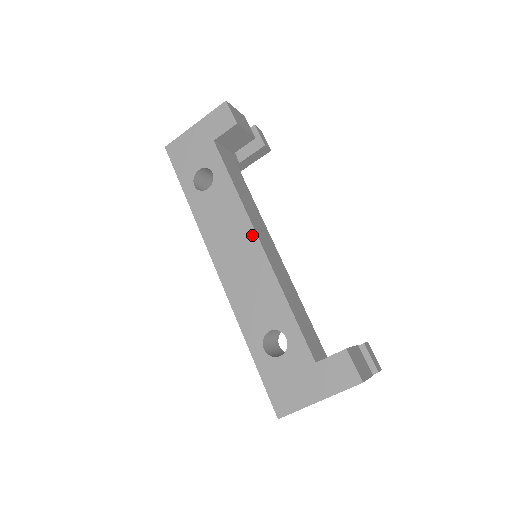
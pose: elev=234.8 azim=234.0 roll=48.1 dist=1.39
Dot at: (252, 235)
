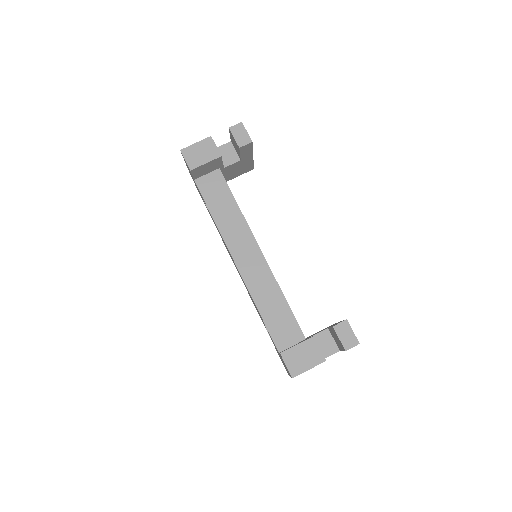
Dot at: (231, 256)
